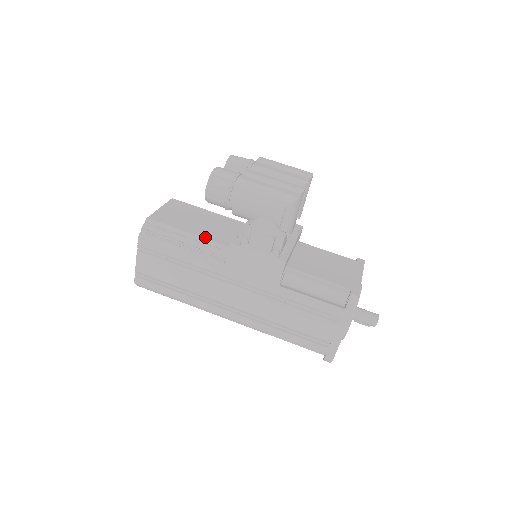
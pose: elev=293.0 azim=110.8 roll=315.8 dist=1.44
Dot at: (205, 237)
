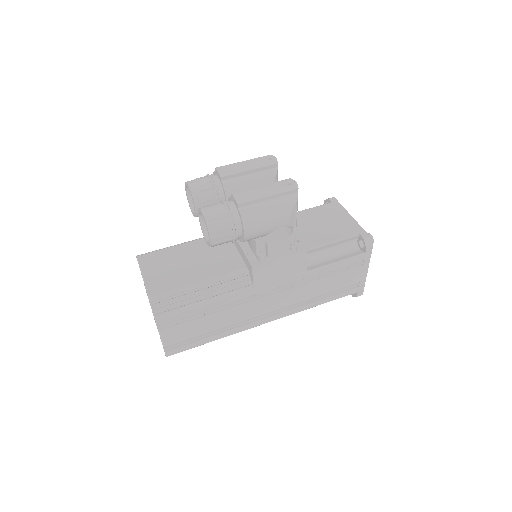
Dot at: (216, 275)
